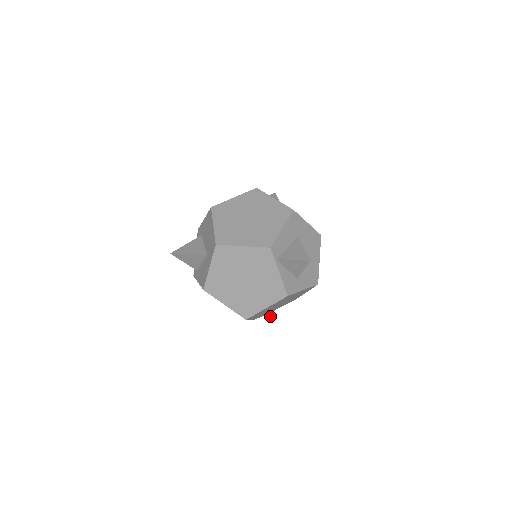
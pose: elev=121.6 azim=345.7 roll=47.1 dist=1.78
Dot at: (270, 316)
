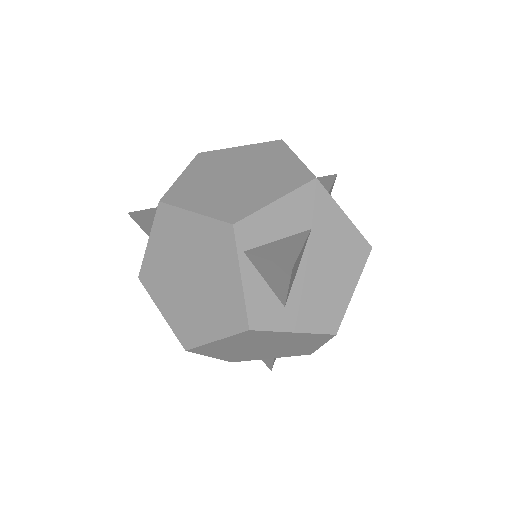
Dot at: (271, 368)
